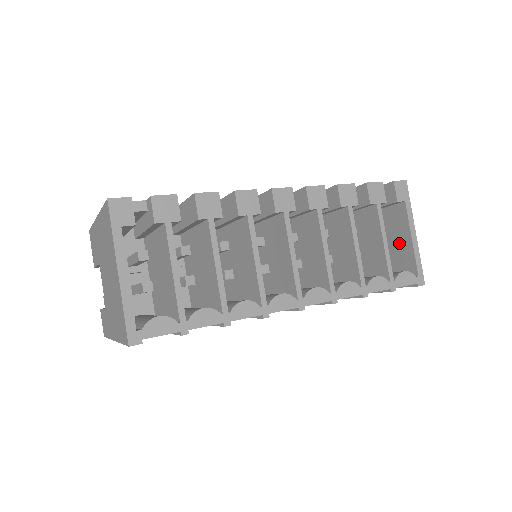
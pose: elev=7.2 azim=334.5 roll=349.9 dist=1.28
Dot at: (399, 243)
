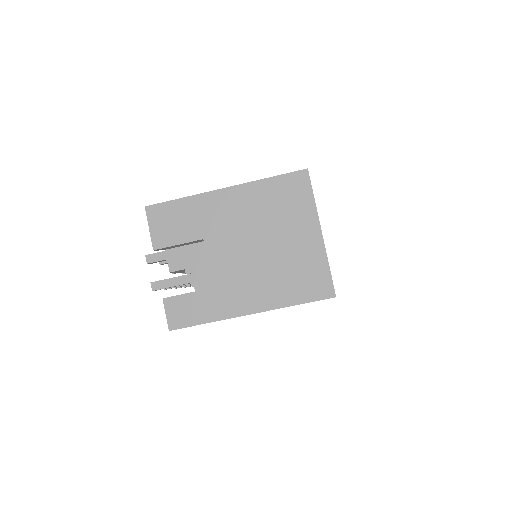
Dot at: occluded
